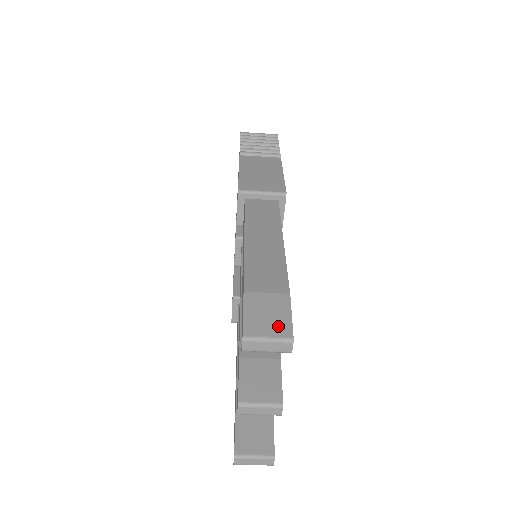
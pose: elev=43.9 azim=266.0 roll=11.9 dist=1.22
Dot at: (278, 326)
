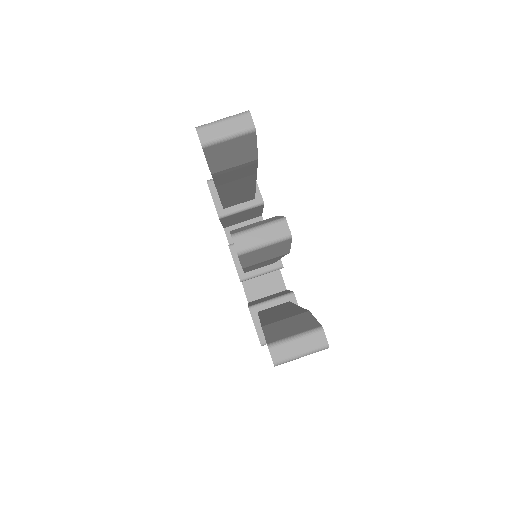
Dot at: occluded
